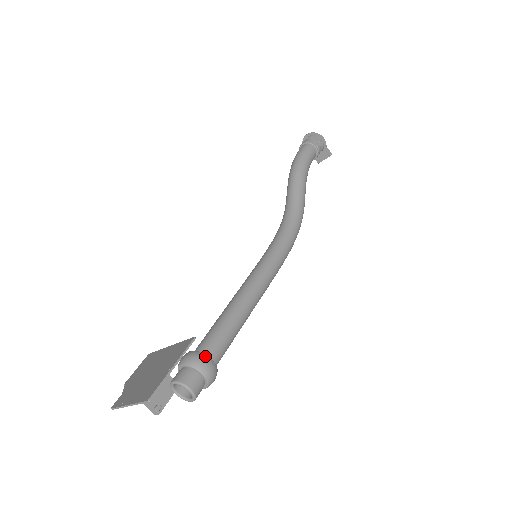
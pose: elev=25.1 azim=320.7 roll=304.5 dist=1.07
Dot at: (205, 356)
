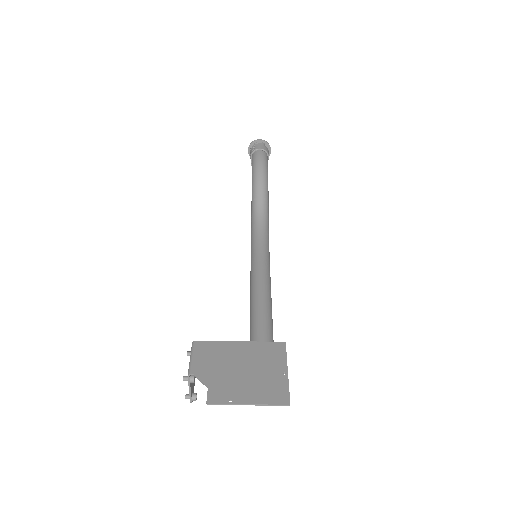
Dot at: occluded
